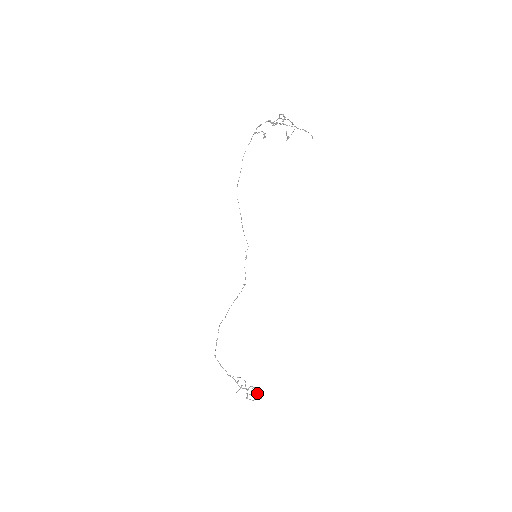
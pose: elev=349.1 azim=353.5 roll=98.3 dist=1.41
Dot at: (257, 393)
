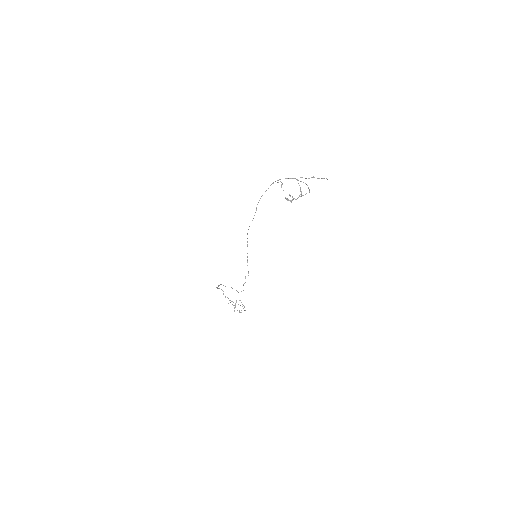
Dot at: occluded
